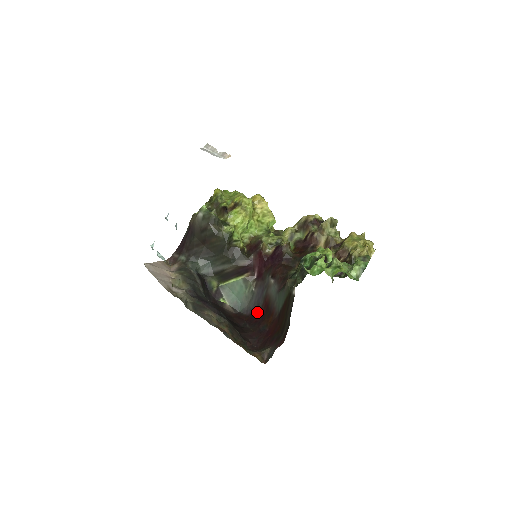
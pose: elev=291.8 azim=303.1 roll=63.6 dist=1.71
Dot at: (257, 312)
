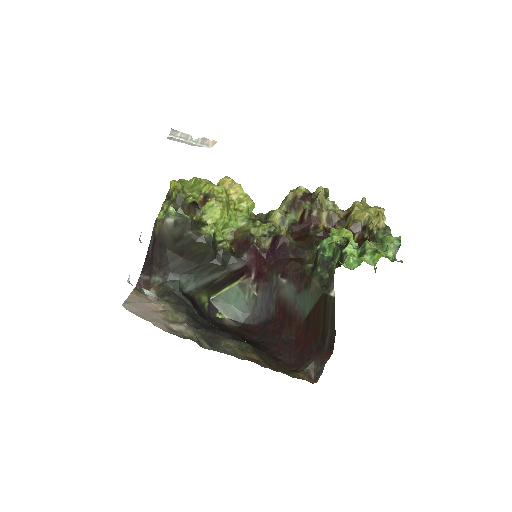
Dot at: (269, 319)
